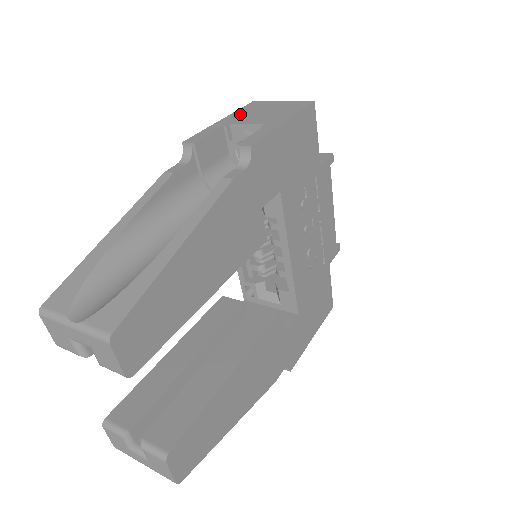
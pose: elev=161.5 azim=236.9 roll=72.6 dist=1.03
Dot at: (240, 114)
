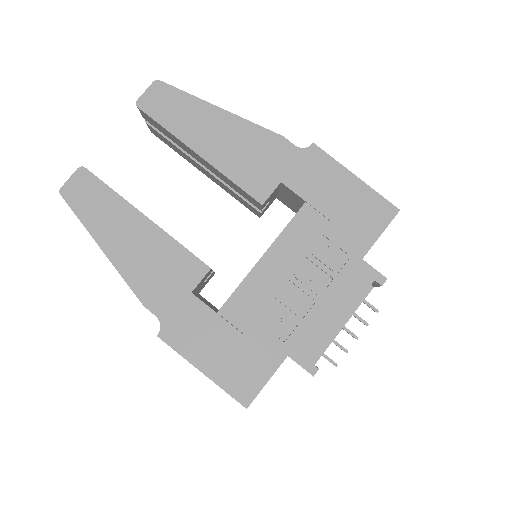
Dot at: occluded
